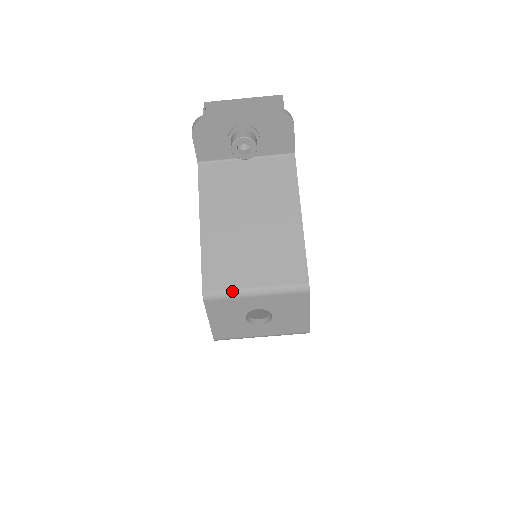
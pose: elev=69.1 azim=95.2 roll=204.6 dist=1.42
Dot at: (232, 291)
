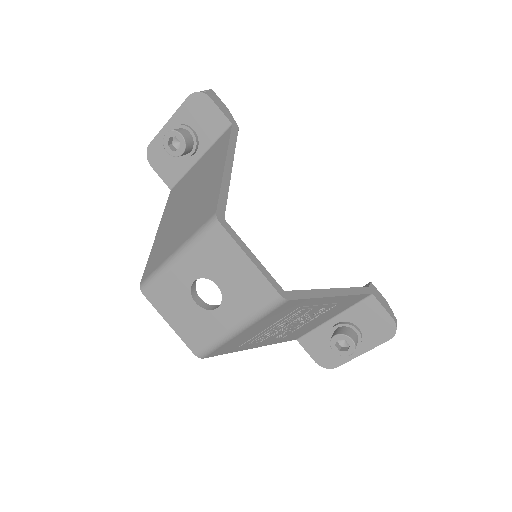
Dot at: (159, 268)
